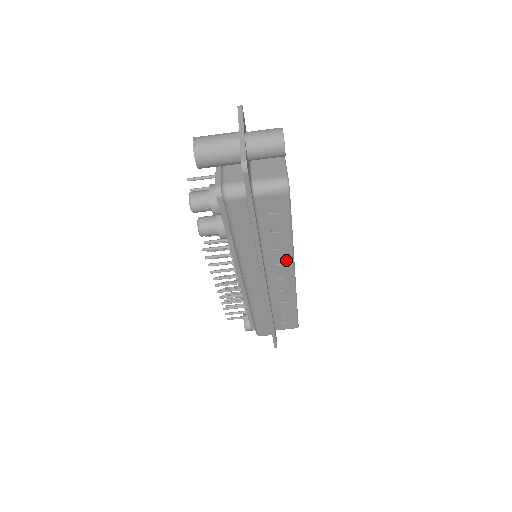
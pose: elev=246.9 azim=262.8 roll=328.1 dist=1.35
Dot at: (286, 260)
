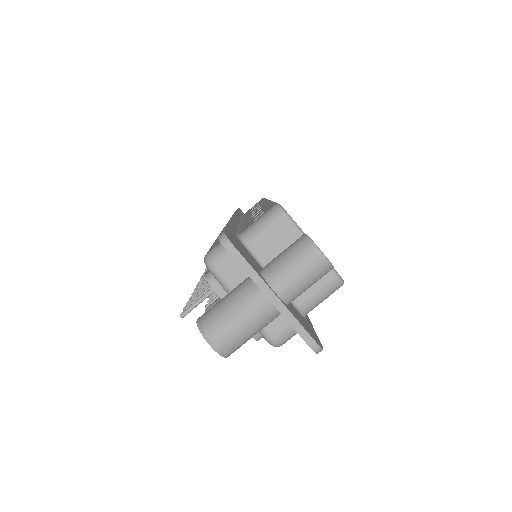
Dot at: occluded
